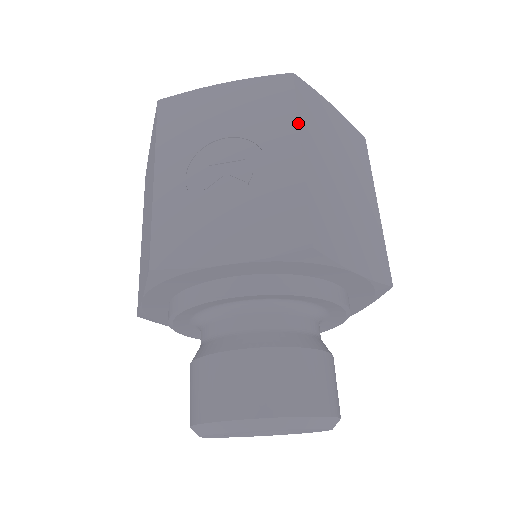
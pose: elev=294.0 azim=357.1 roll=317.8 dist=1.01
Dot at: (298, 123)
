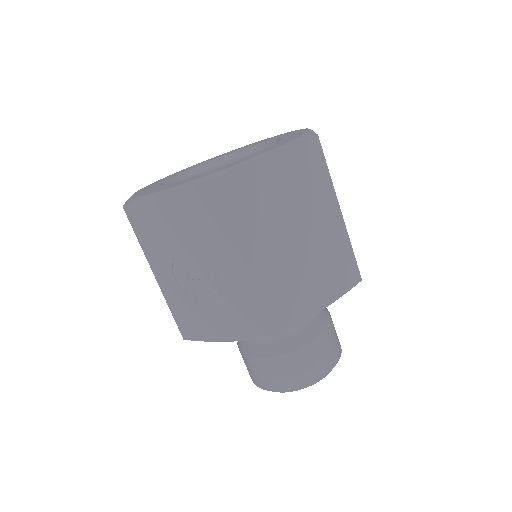
Dot at: (235, 236)
